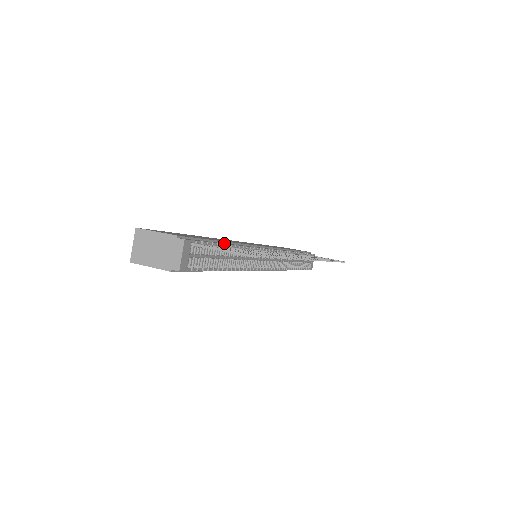
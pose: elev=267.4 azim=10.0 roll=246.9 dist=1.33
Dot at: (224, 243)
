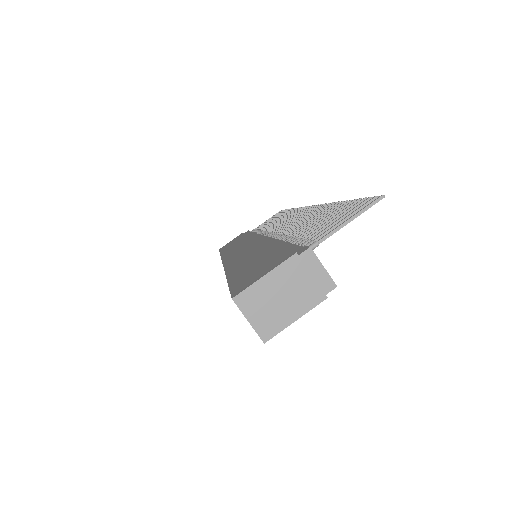
Dot at: occluded
